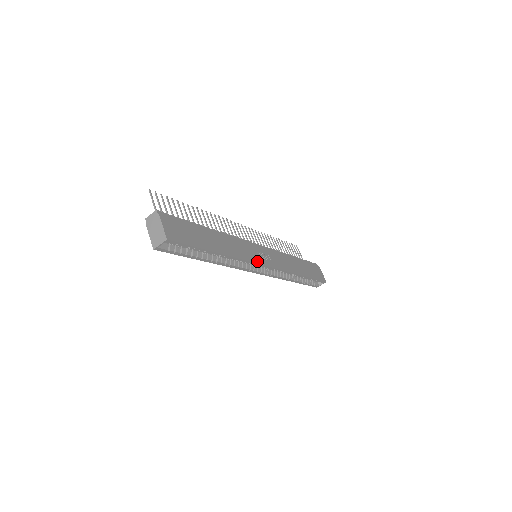
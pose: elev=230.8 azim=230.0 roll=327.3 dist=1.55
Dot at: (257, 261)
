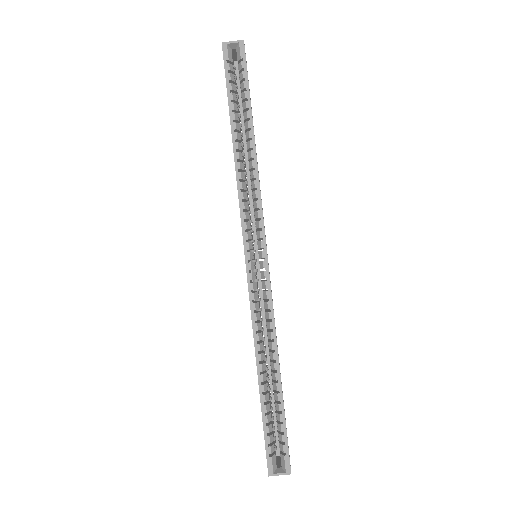
Dot at: (264, 227)
